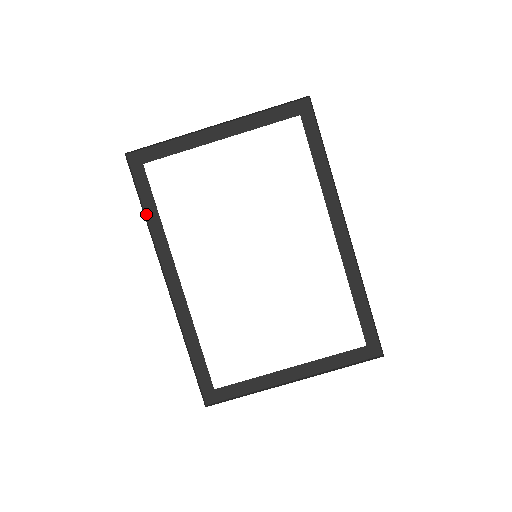
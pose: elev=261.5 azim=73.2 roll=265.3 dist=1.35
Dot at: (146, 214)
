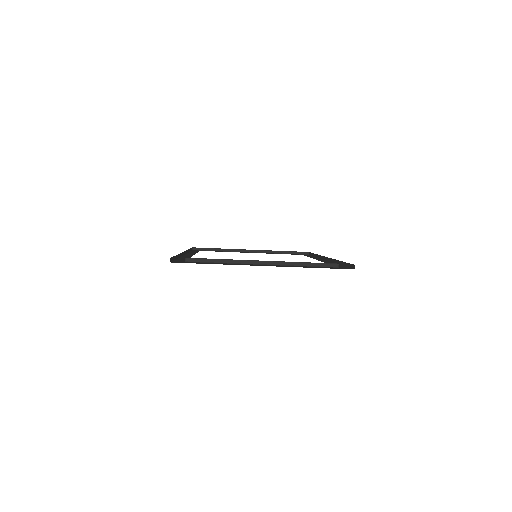
Dot at: occluded
